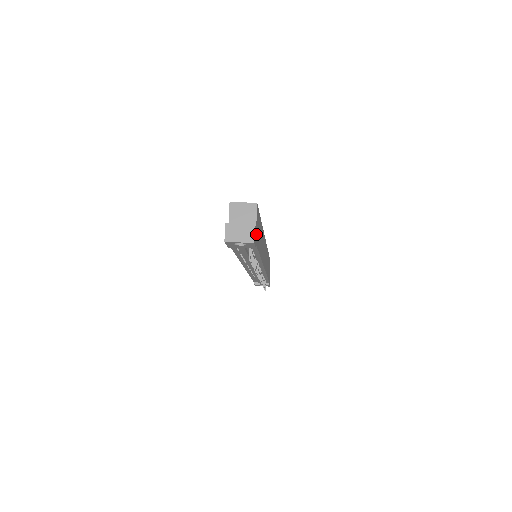
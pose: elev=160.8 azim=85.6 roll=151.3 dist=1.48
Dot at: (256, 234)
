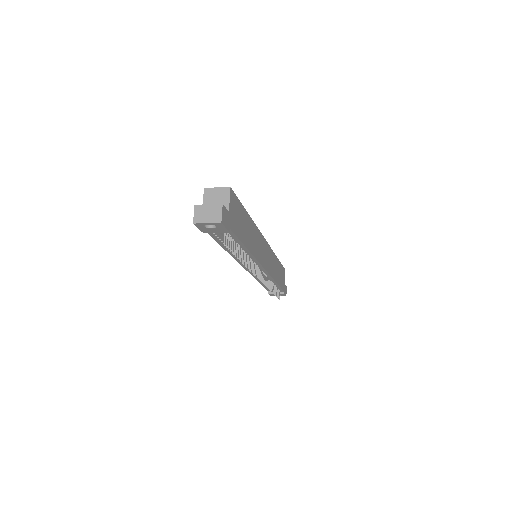
Dot at: (230, 218)
